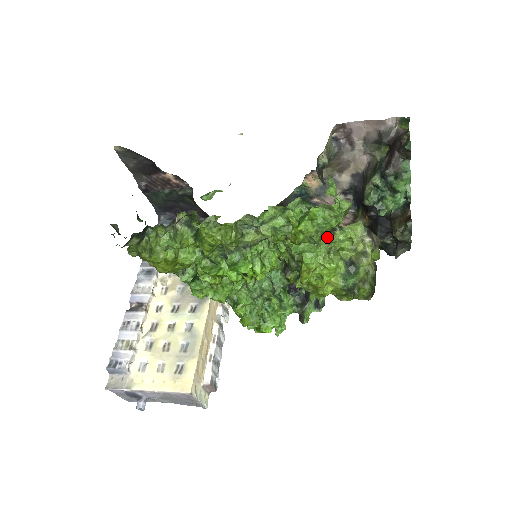
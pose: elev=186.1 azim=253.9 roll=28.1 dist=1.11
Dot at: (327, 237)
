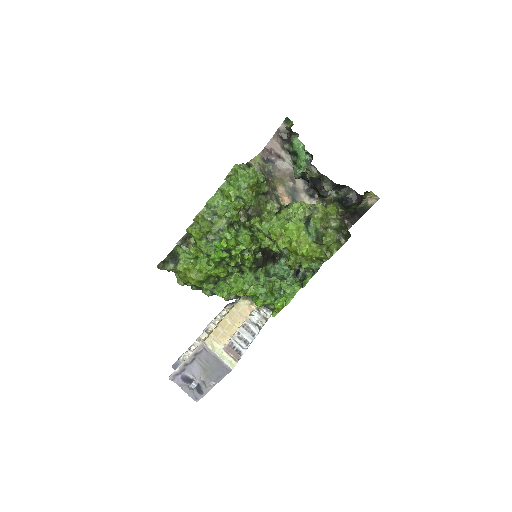
Dot at: (250, 192)
